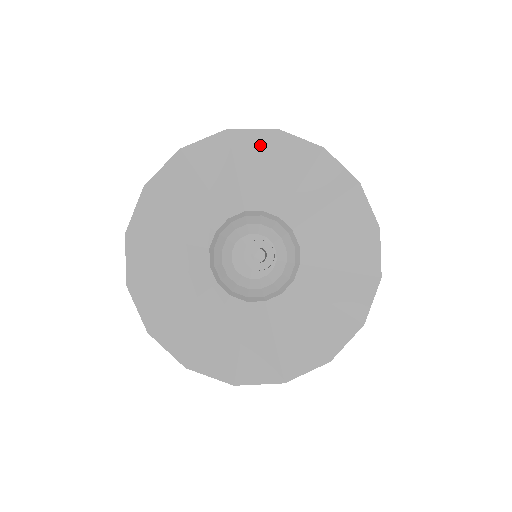
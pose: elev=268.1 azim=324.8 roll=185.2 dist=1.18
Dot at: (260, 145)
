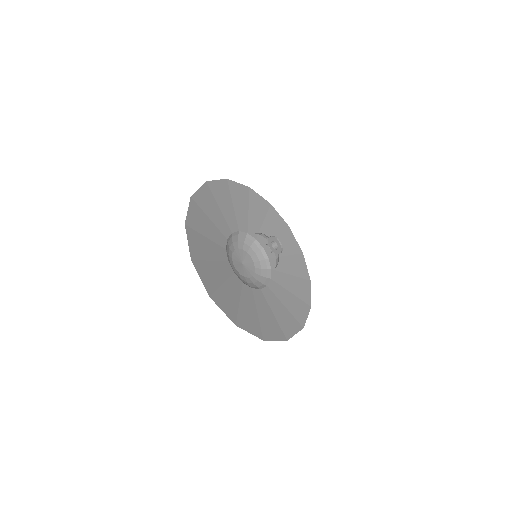
Dot at: (243, 193)
